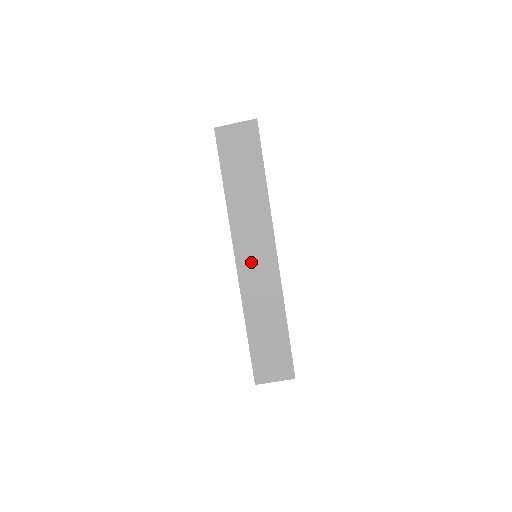
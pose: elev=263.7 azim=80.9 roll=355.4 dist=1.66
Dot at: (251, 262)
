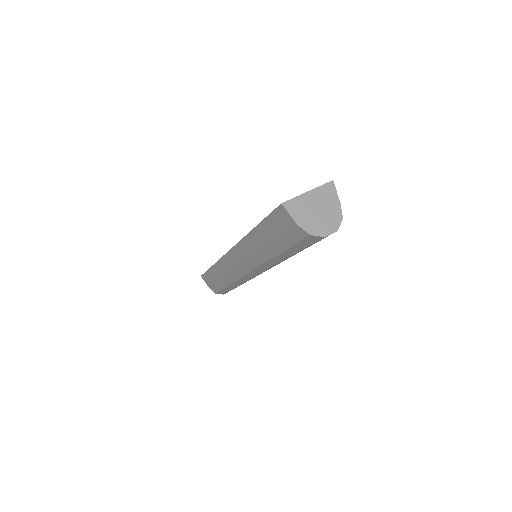
Dot at: occluded
